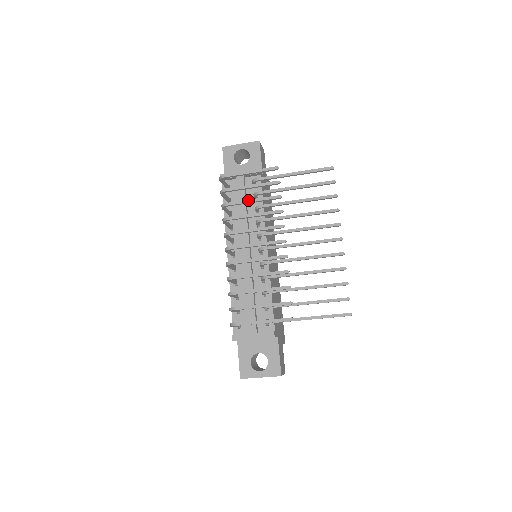
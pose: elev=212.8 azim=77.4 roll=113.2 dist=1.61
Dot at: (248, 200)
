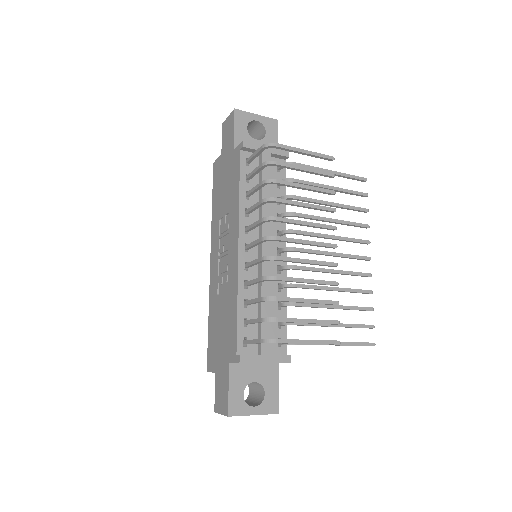
Dot at: (301, 184)
